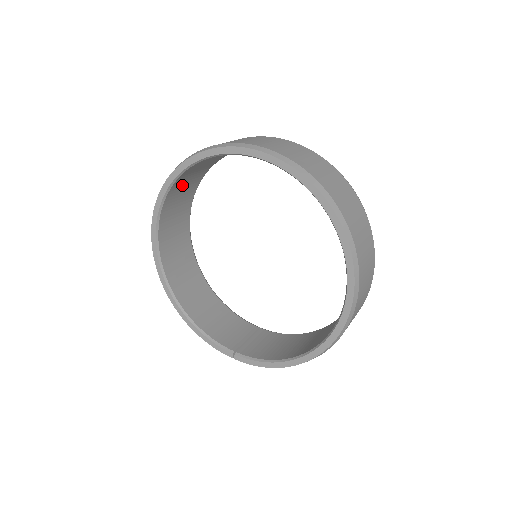
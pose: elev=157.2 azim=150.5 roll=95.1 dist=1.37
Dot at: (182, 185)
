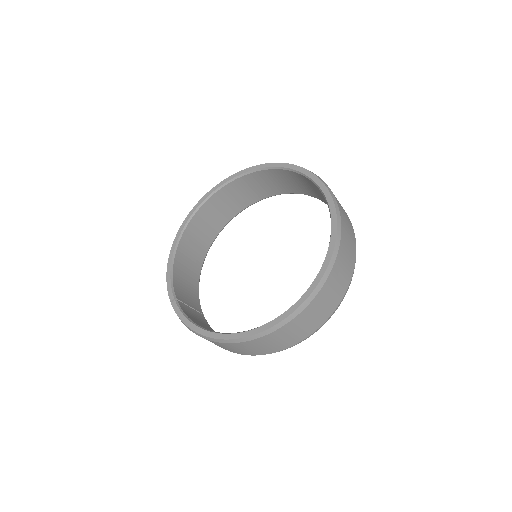
Dot at: (260, 181)
